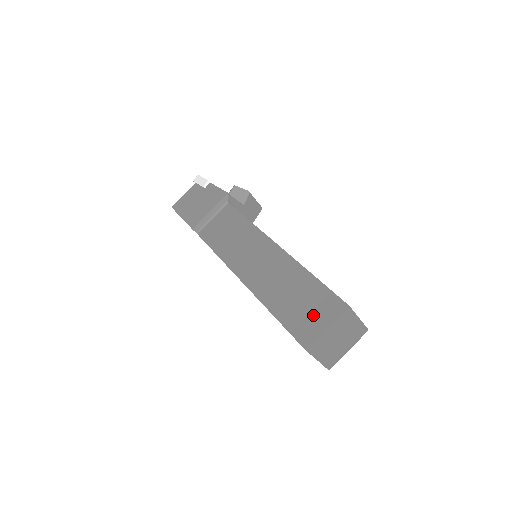
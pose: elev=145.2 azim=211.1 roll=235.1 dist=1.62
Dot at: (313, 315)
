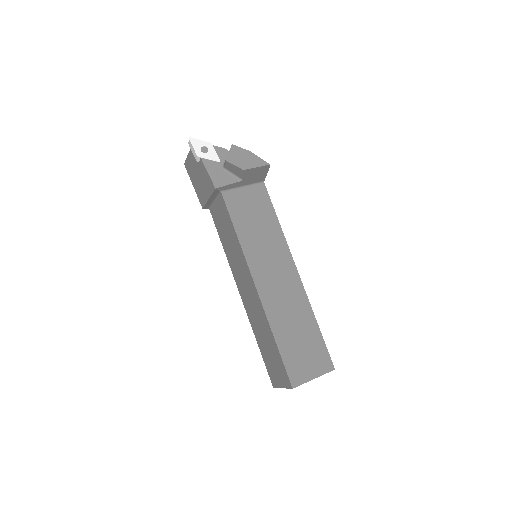
Dot at: (276, 371)
